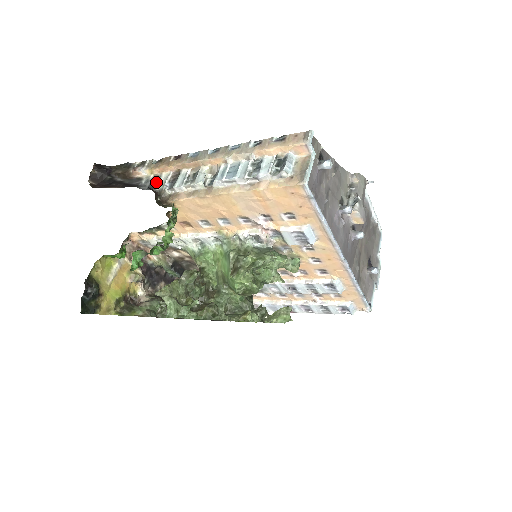
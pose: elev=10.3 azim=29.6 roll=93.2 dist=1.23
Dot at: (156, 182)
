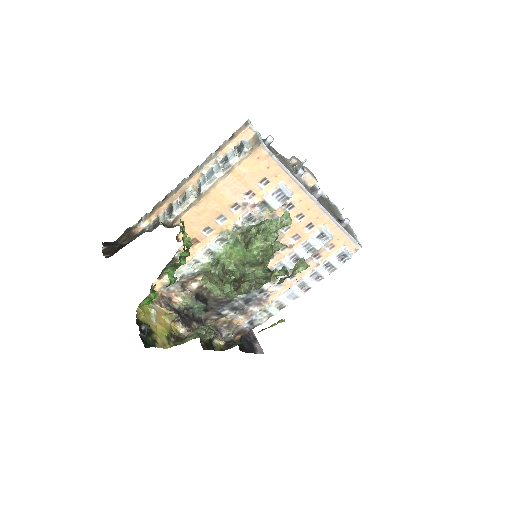
Dot at: (157, 222)
